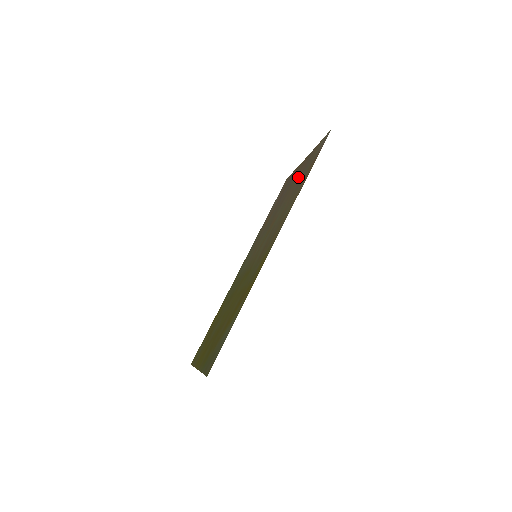
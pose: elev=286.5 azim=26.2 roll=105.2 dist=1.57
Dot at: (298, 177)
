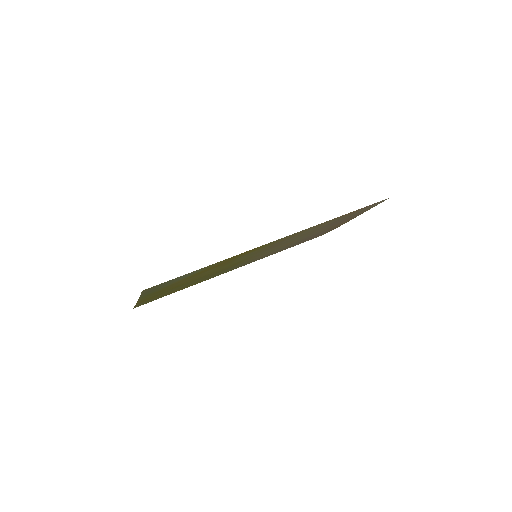
Dot at: (336, 223)
